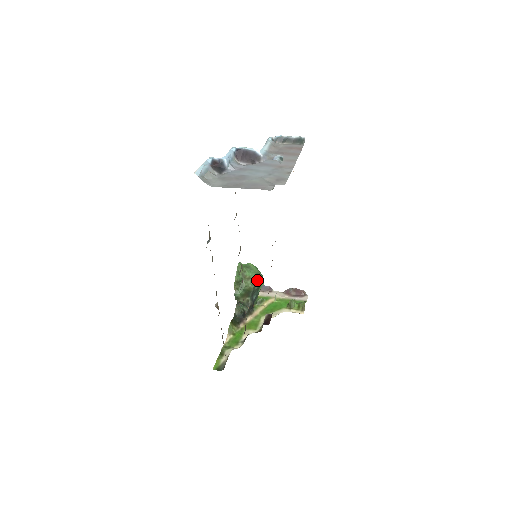
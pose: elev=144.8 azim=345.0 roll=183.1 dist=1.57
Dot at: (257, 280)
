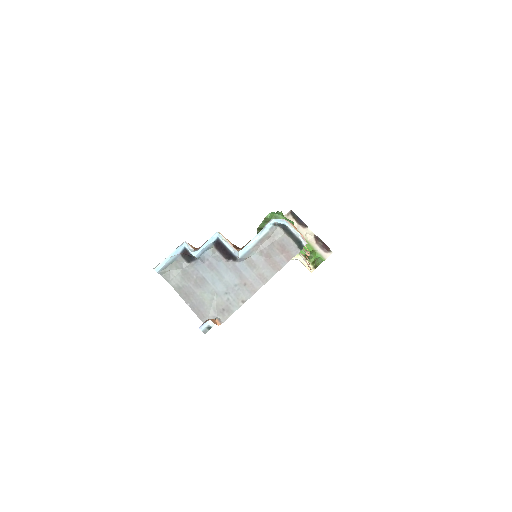
Dot at: occluded
